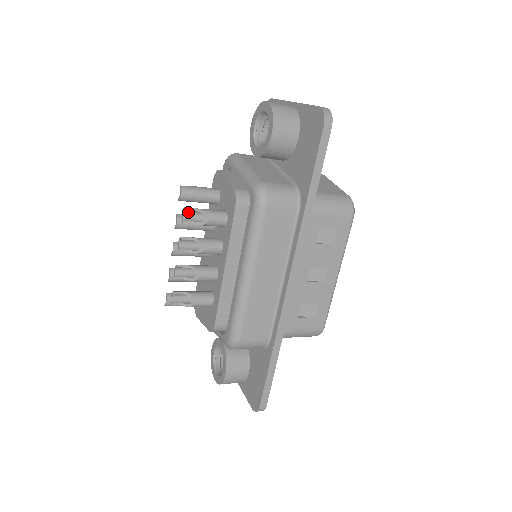
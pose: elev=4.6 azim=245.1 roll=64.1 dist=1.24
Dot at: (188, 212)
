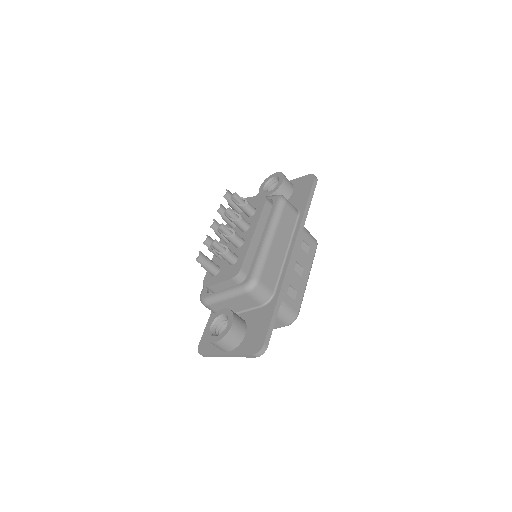
Dot at: (235, 197)
